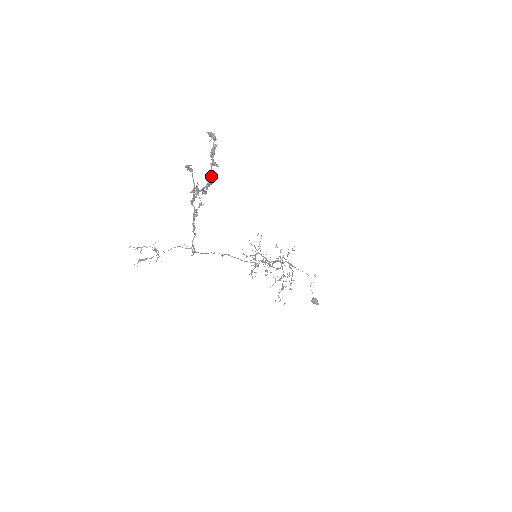
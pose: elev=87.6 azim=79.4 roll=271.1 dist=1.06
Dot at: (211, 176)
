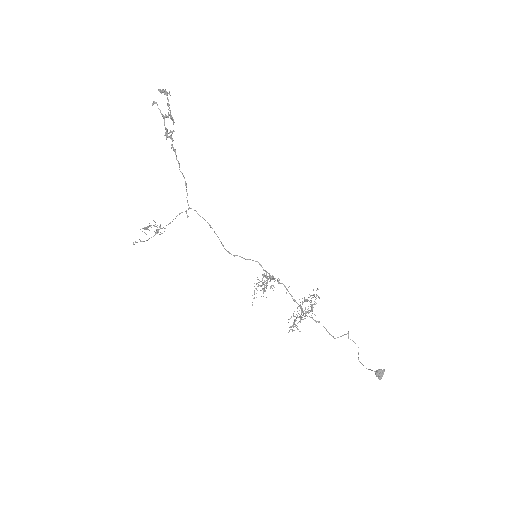
Dot at: occluded
